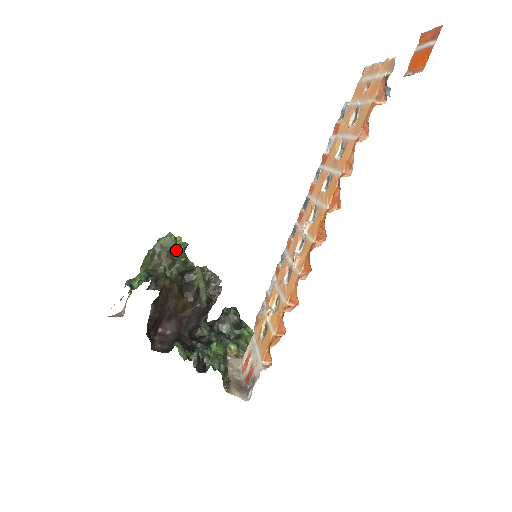
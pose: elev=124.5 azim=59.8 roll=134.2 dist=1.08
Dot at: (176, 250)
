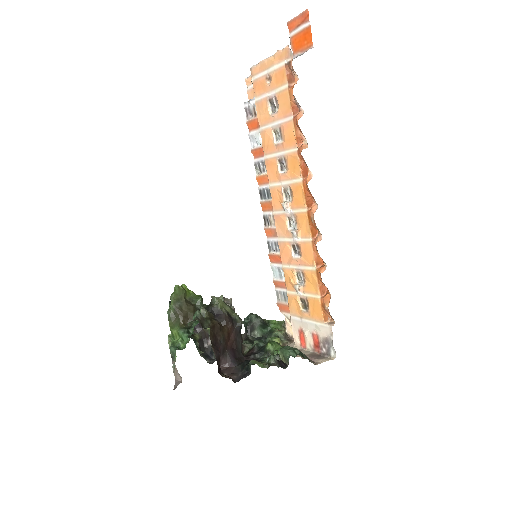
Dot at: (189, 296)
